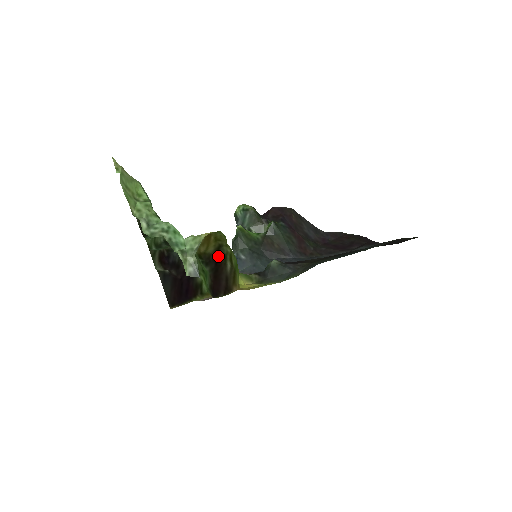
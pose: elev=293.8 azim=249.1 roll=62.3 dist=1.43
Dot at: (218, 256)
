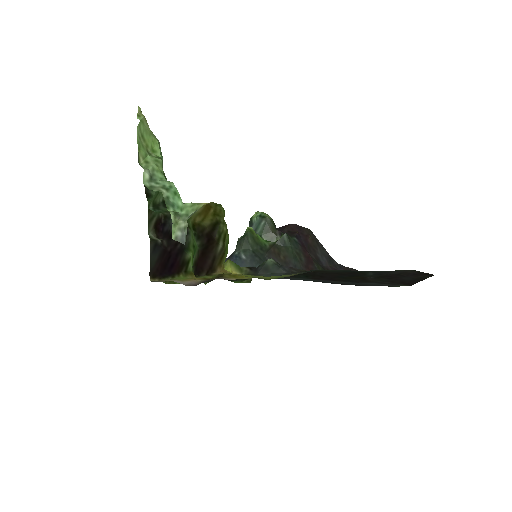
Dot at: (213, 233)
